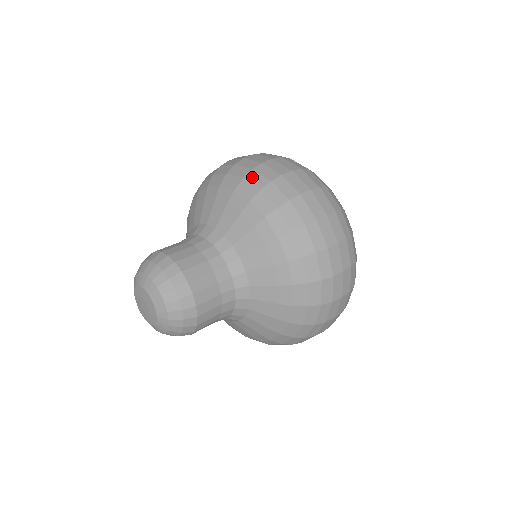
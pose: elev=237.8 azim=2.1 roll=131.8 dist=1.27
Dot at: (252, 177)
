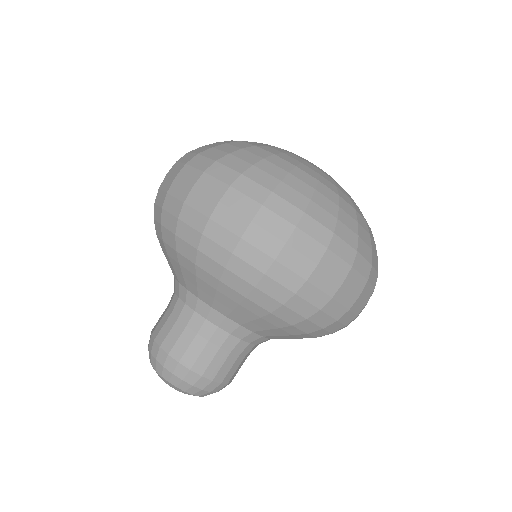
Dot at: (207, 248)
